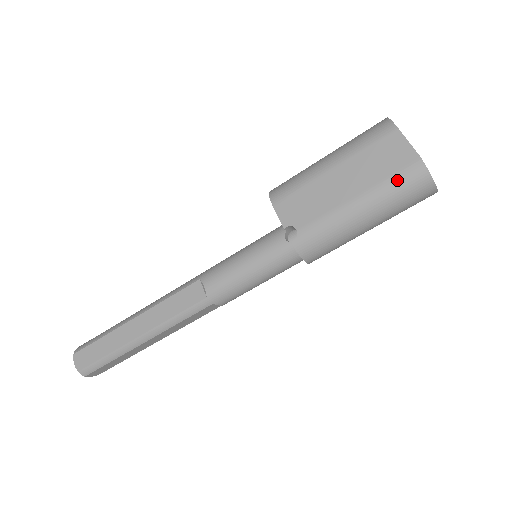
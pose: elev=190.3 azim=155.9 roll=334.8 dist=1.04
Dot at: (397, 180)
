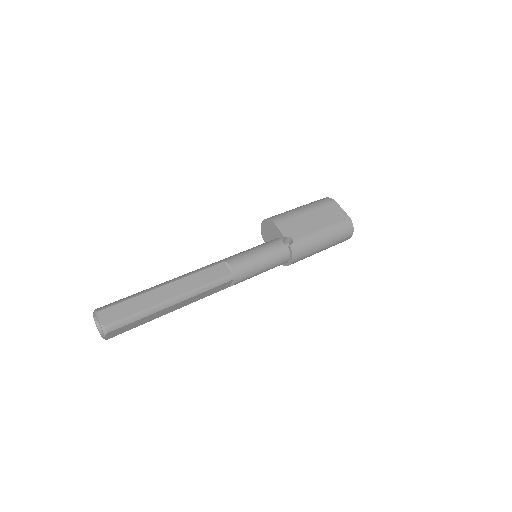
Dot at: (340, 224)
